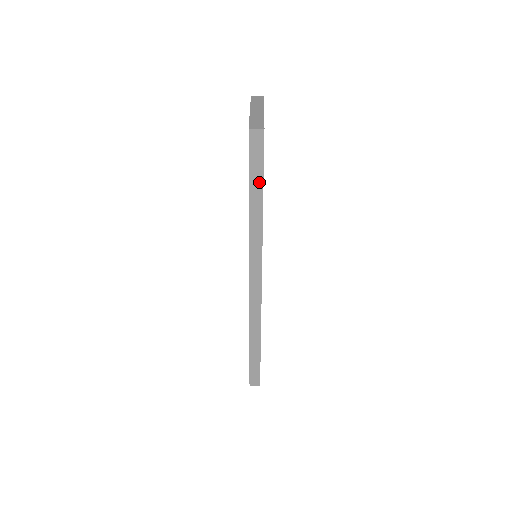
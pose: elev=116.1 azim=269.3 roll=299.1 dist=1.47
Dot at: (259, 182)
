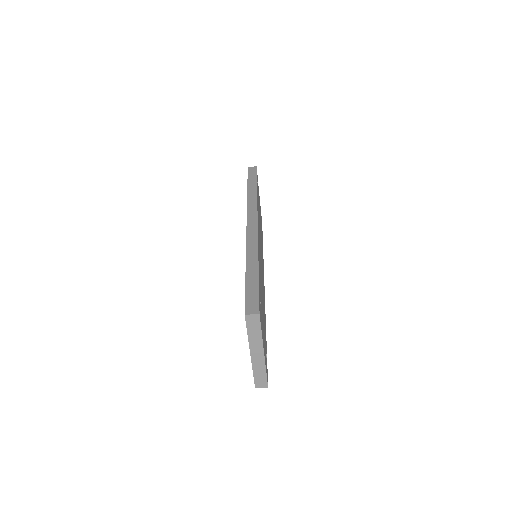
Dot at: occluded
